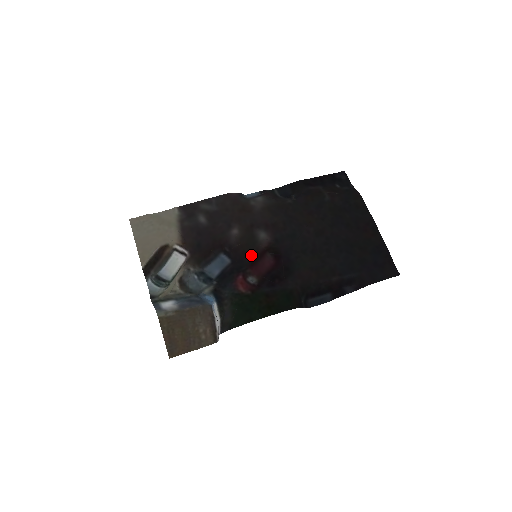
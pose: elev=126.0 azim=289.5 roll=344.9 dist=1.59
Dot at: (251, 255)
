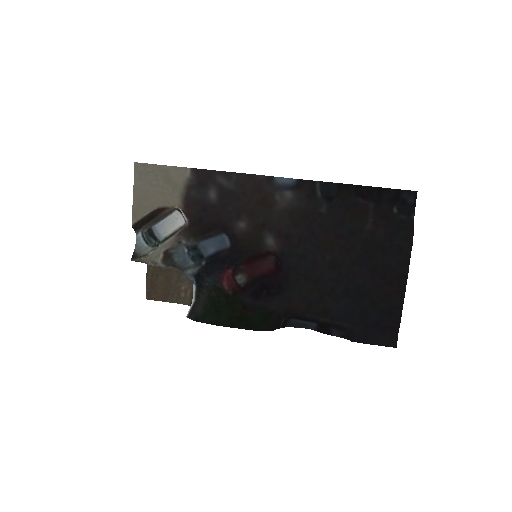
Dot at: (251, 253)
